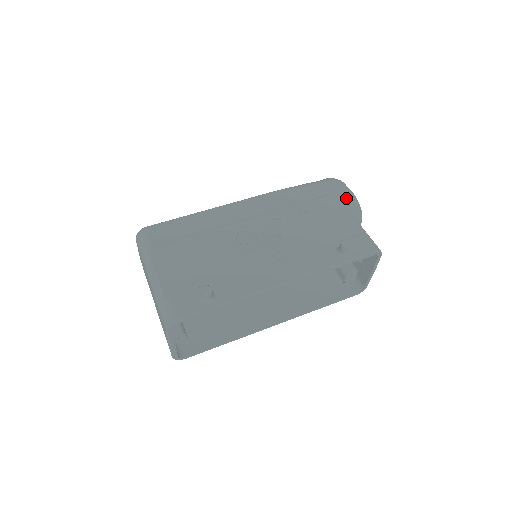
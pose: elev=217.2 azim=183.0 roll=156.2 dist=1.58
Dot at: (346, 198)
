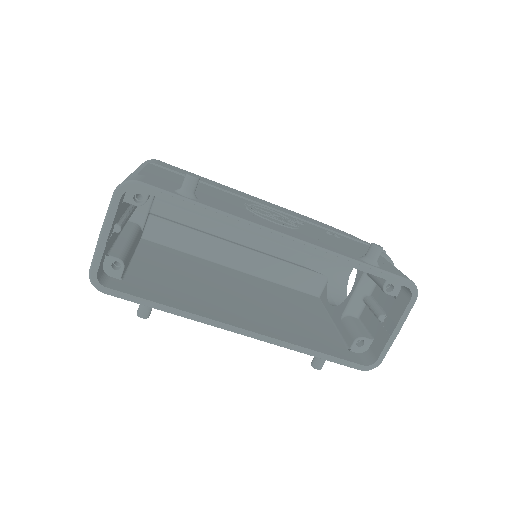
Dot at: occluded
